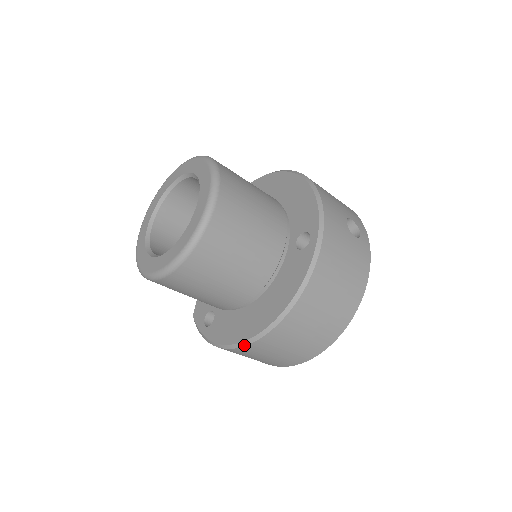
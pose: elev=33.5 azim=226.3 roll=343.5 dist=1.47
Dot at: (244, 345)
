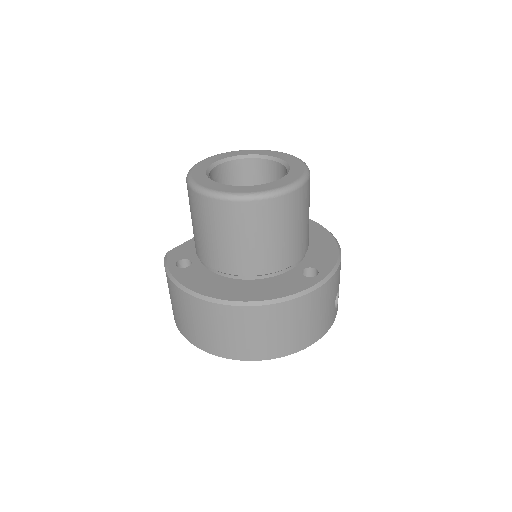
Dot at: (206, 299)
